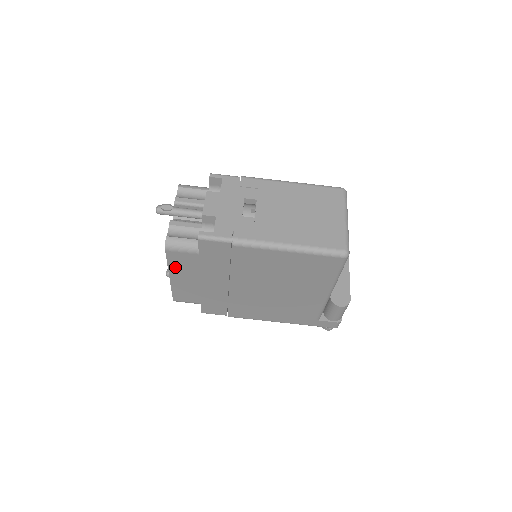
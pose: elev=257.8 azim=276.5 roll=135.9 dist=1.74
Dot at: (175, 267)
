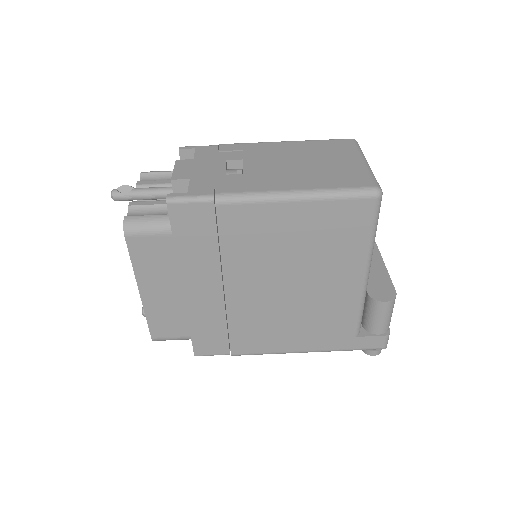
Dot at: (144, 269)
